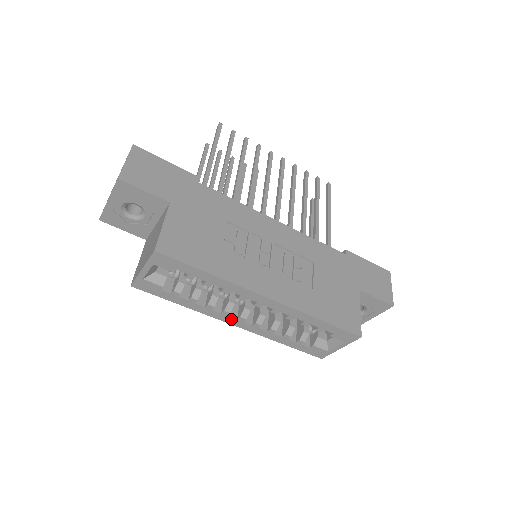
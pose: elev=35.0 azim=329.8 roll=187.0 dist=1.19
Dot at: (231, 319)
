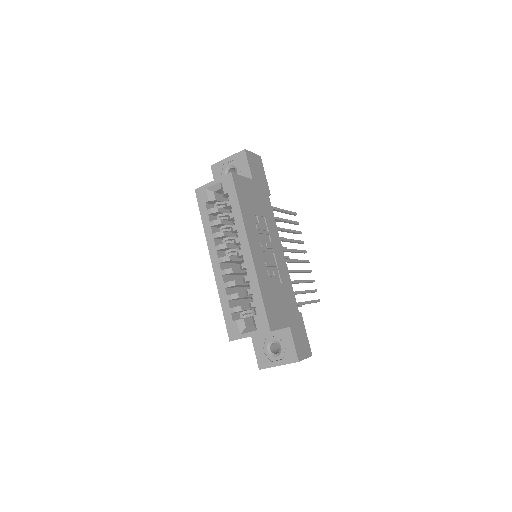
Dot at: (215, 256)
